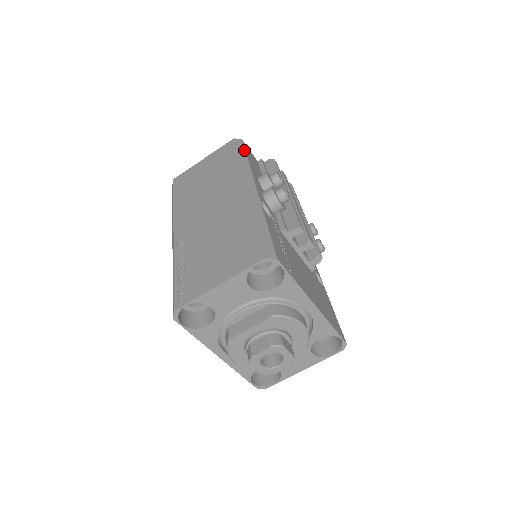
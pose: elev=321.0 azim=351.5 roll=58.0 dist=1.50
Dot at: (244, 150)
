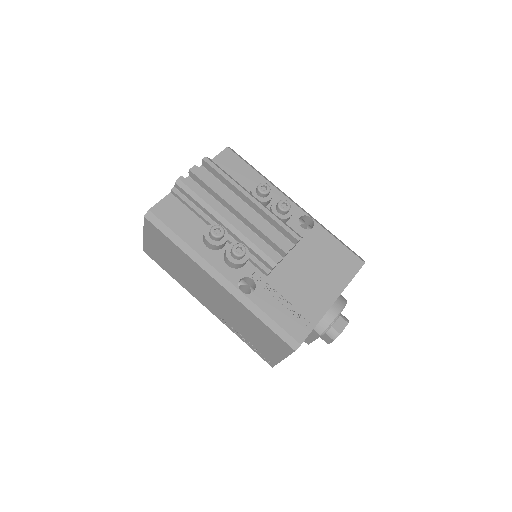
Dot at: (167, 228)
